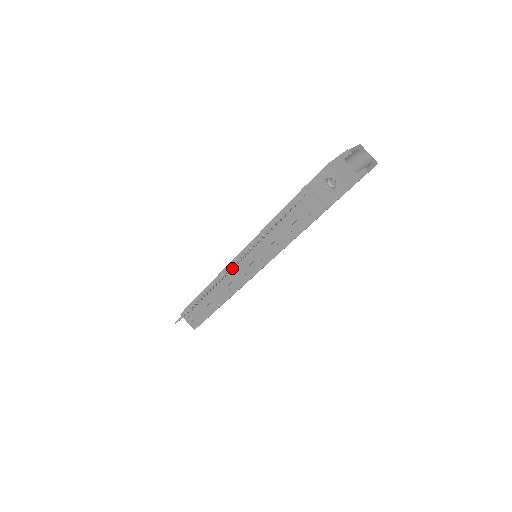
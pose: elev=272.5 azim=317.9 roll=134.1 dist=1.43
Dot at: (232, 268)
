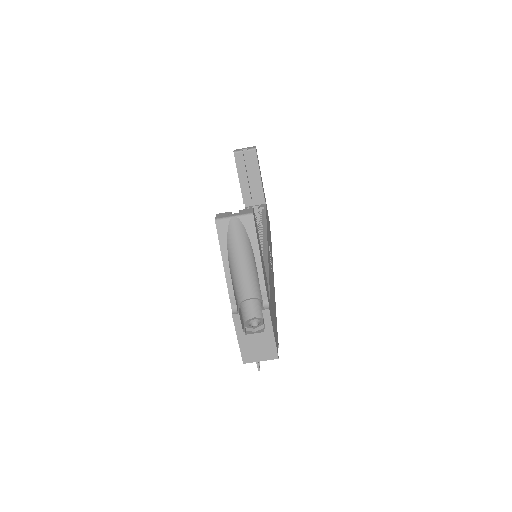
Dot at: occluded
